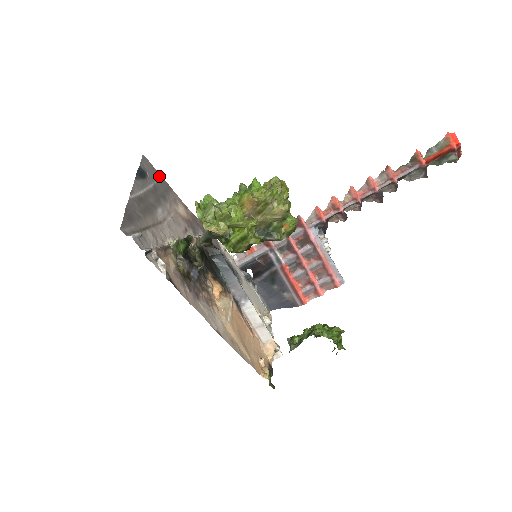
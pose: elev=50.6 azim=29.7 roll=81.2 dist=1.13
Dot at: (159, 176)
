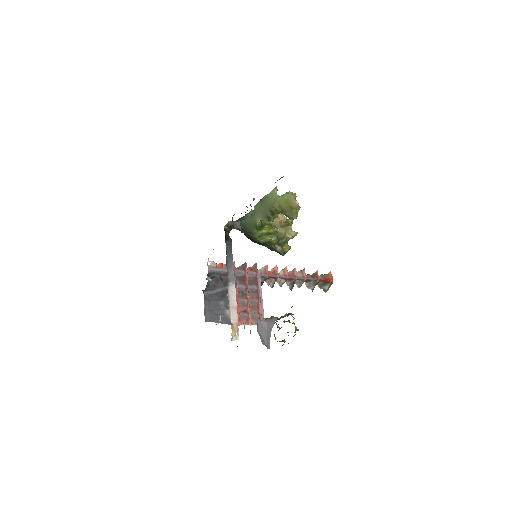
Dot at: occluded
